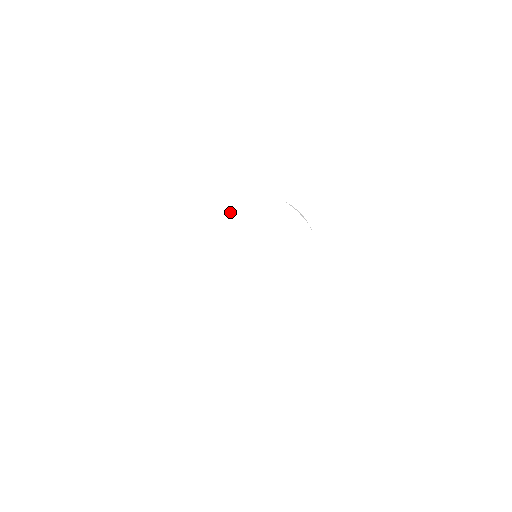
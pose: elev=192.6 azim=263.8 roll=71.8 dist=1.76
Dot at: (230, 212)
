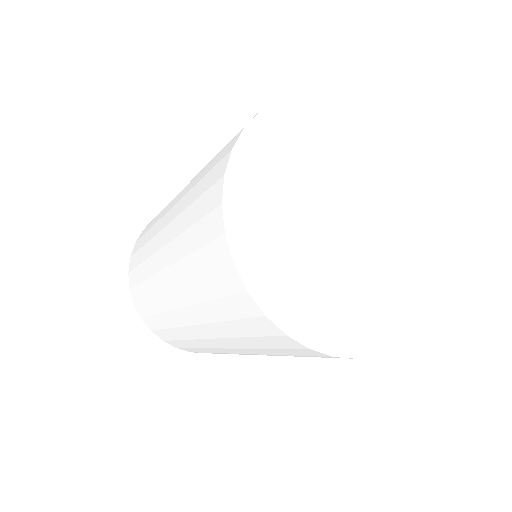
Dot at: (325, 124)
